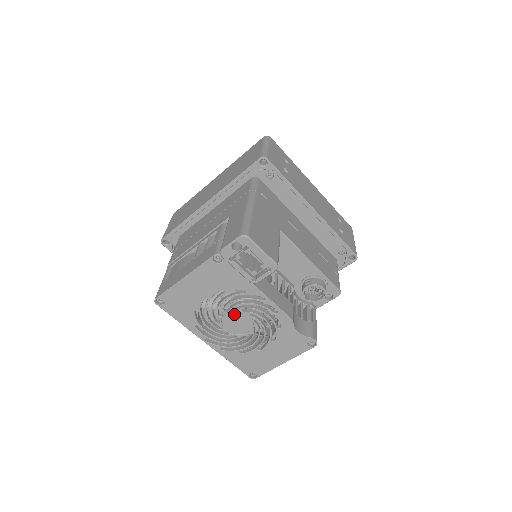
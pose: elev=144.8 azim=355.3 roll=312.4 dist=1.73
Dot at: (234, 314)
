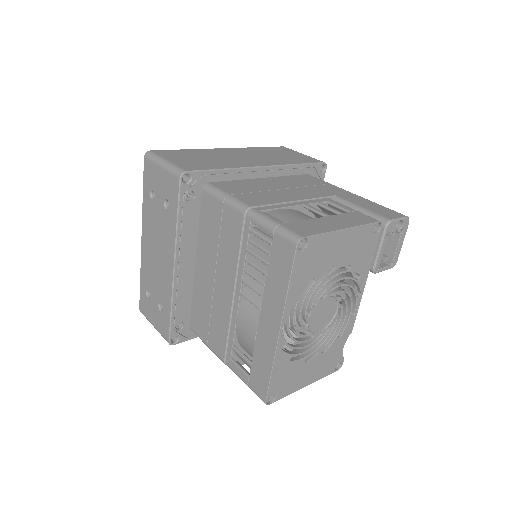
Dot at: (330, 302)
